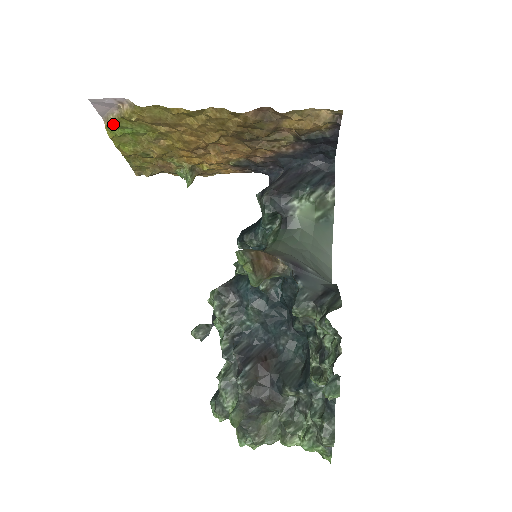
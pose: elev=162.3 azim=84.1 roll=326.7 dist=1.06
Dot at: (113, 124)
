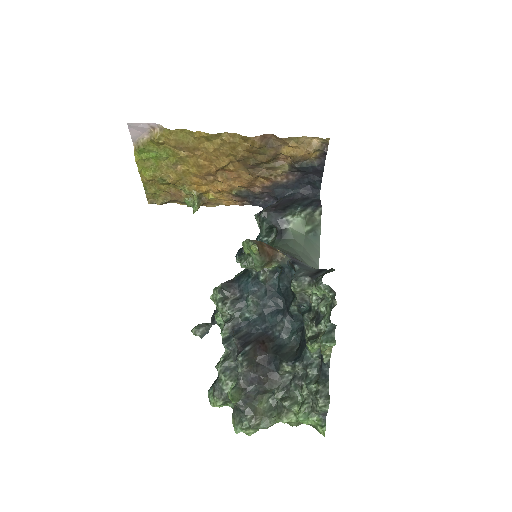
Dot at: (142, 147)
